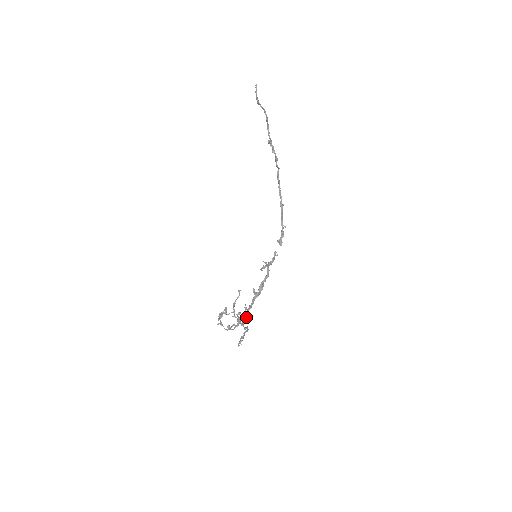
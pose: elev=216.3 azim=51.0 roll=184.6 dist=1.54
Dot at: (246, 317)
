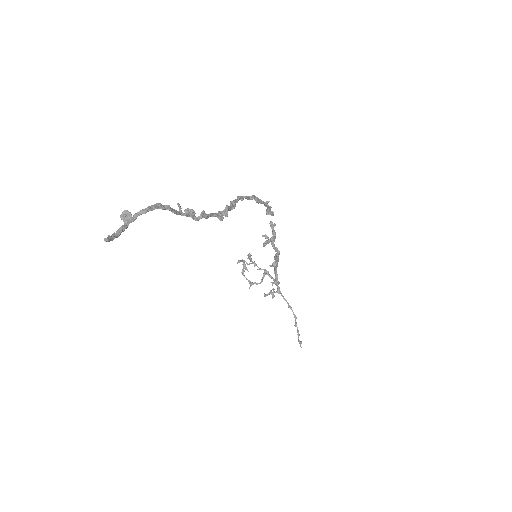
Dot at: (278, 284)
